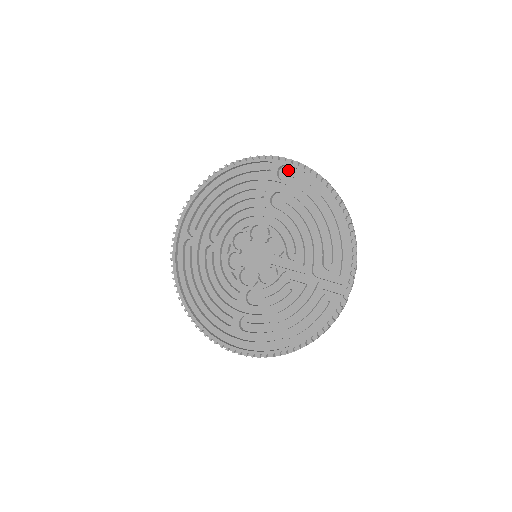
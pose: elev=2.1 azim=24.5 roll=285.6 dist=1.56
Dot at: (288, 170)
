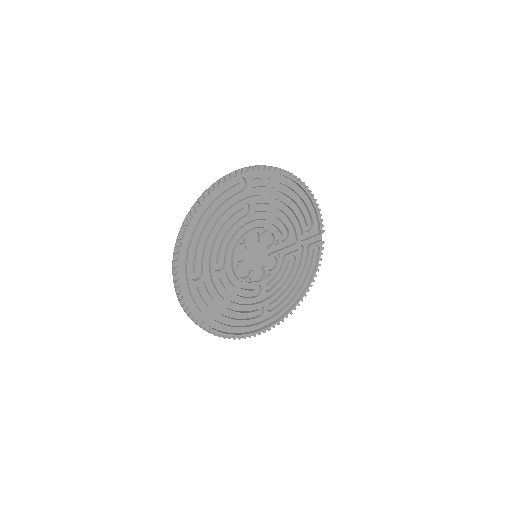
Dot at: (253, 176)
